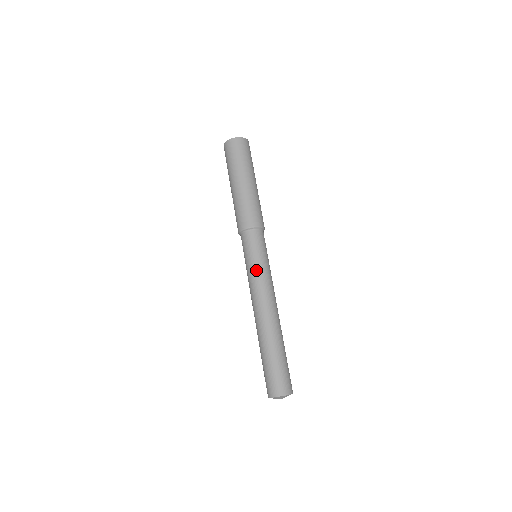
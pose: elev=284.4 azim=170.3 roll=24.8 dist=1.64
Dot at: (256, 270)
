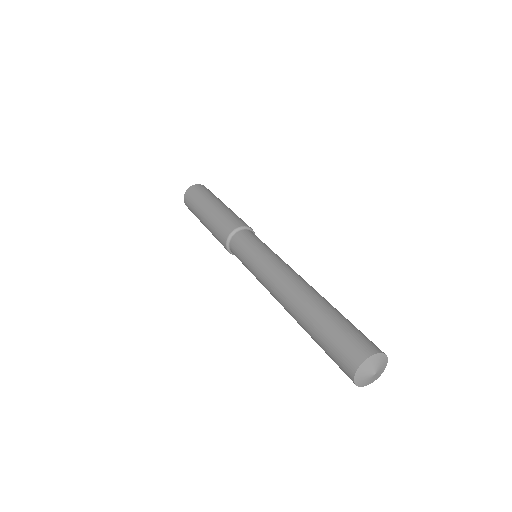
Dot at: (258, 258)
